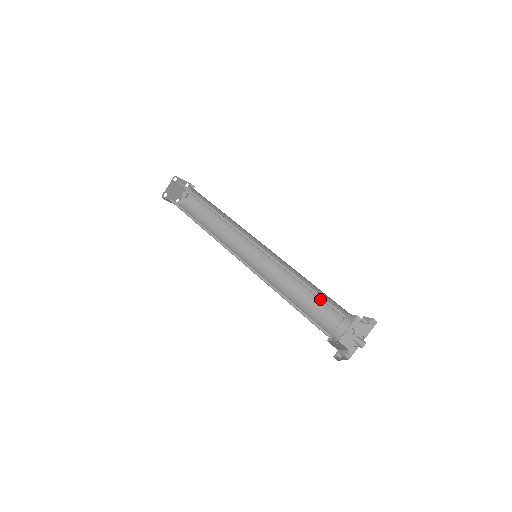
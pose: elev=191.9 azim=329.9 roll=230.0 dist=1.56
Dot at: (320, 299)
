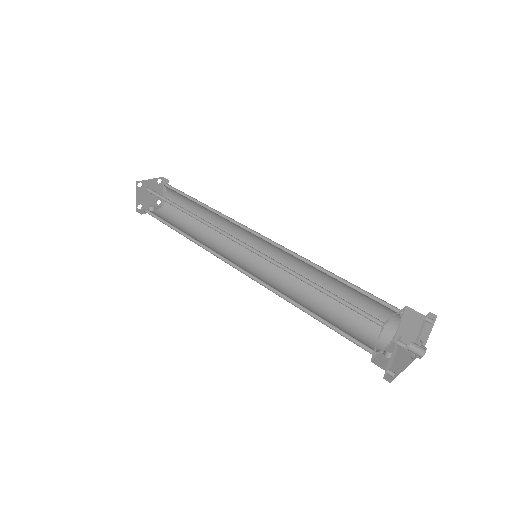
Dot at: (339, 317)
